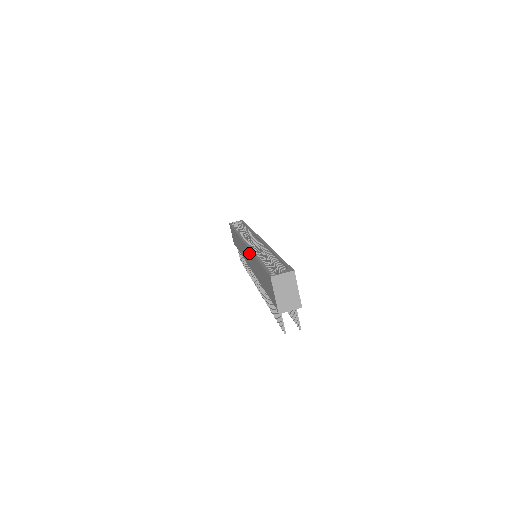
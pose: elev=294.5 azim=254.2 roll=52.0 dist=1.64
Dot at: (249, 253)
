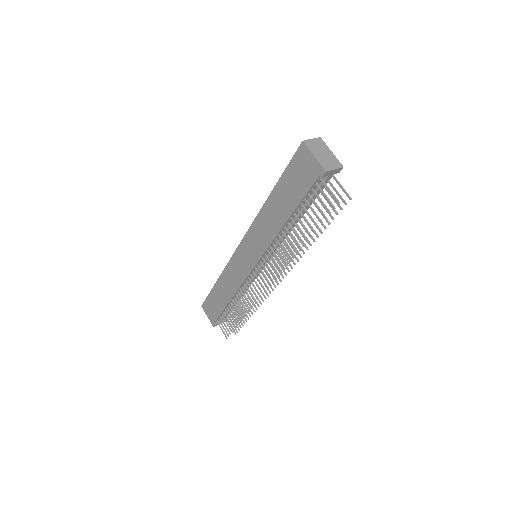
Dot at: (253, 231)
